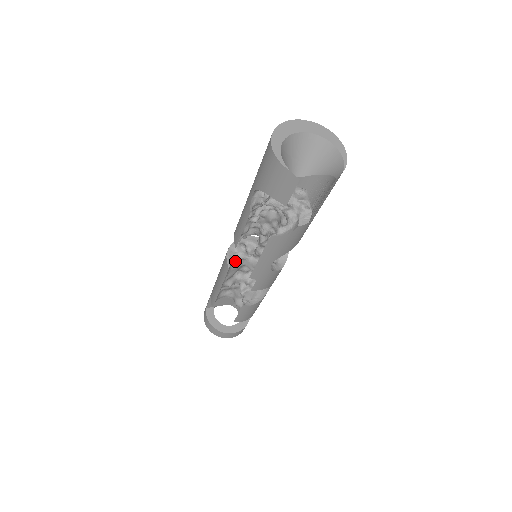
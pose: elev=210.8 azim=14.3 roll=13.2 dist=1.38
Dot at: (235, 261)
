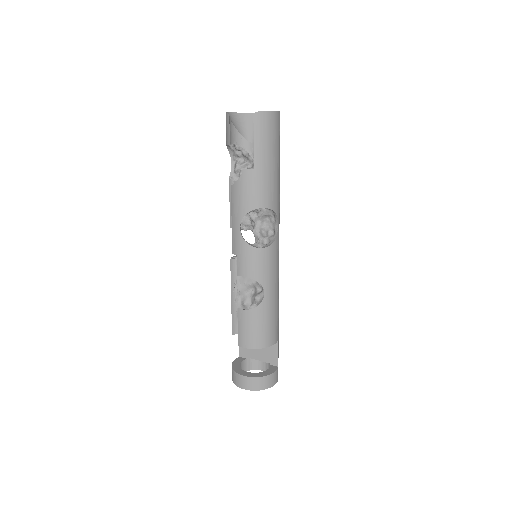
Dot at: occluded
